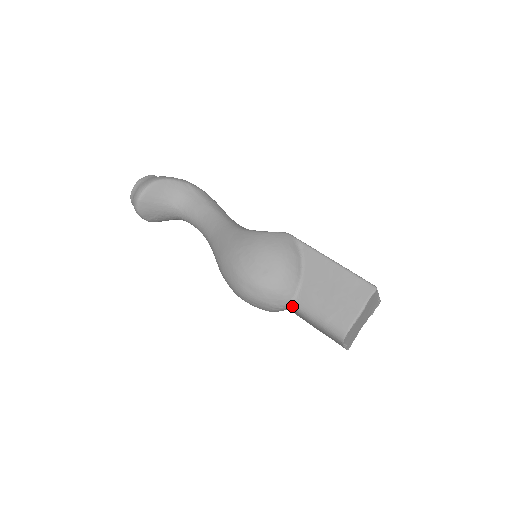
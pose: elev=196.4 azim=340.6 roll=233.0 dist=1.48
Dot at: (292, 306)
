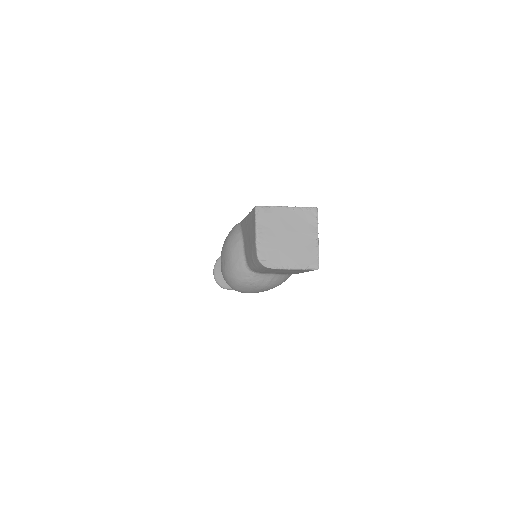
Dot at: (252, 271)
